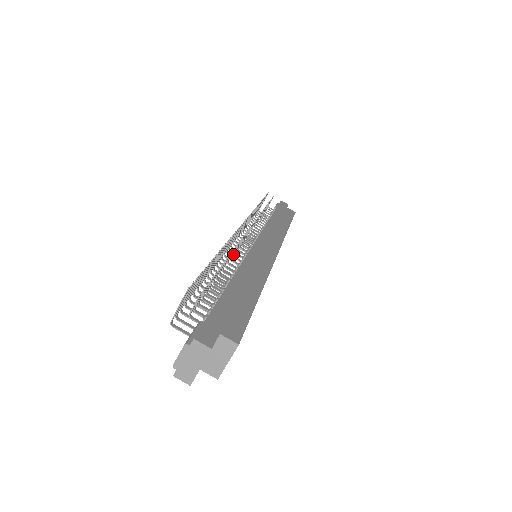
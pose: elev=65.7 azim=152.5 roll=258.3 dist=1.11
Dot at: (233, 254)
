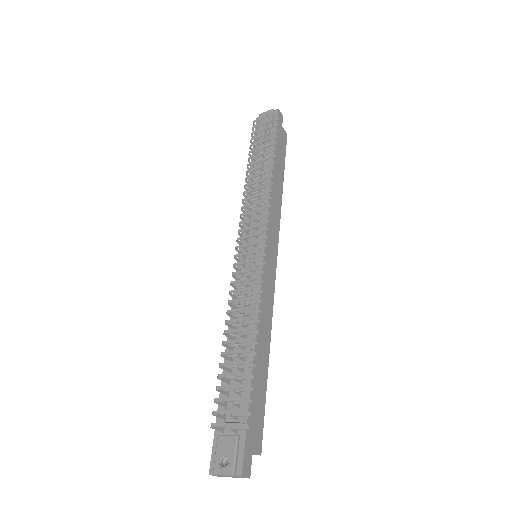
Dot at: (248, 286)
